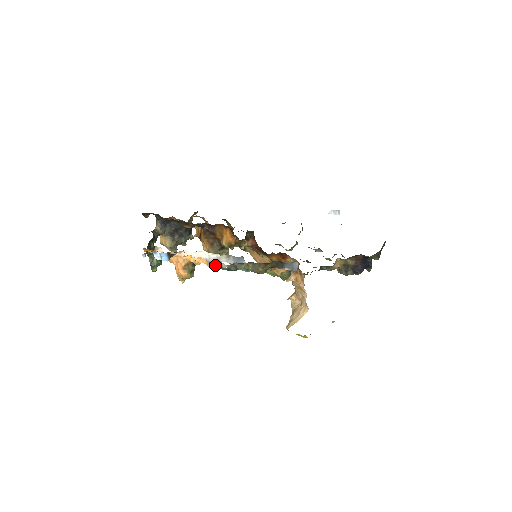
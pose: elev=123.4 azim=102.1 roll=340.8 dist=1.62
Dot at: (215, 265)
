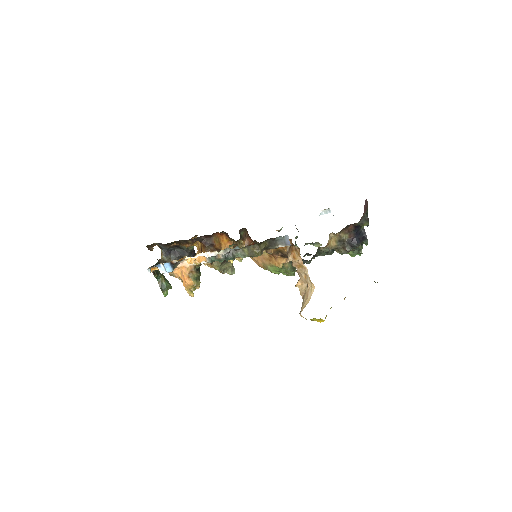
Dot at: (213, 258)
